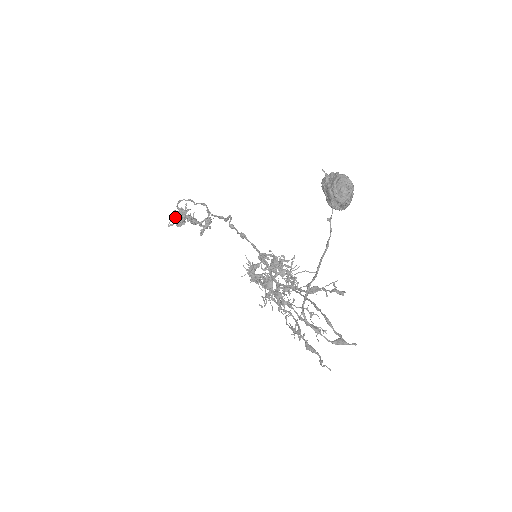
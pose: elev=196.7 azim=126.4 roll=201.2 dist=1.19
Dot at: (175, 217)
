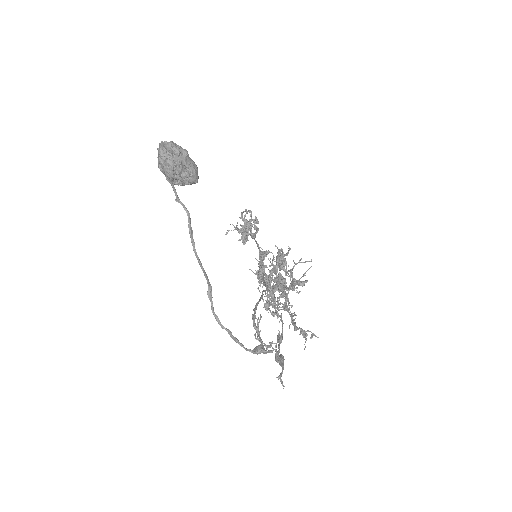
Dot at: occluded
